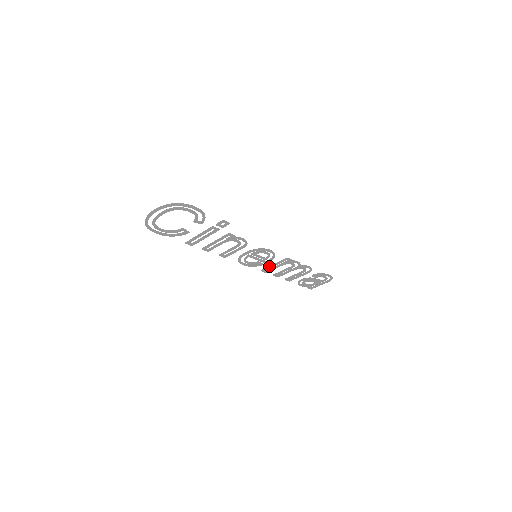
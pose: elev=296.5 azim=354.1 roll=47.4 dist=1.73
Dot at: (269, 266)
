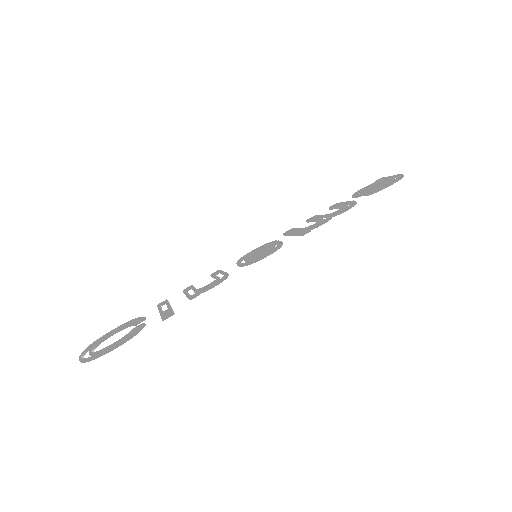
Dot at: (288, 235)
